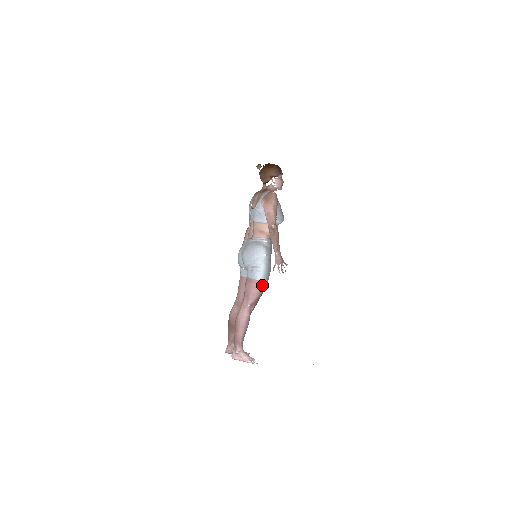
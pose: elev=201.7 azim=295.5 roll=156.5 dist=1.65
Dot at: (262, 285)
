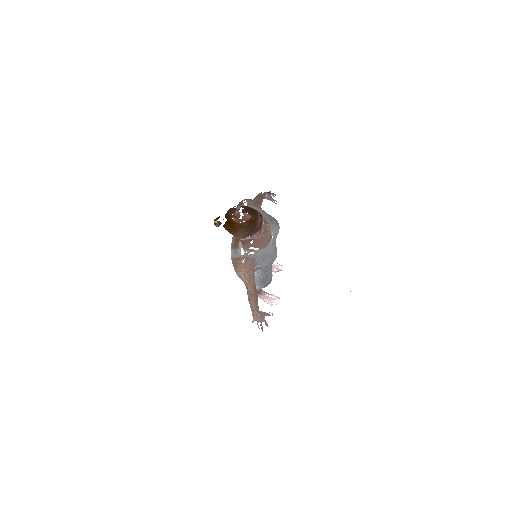
Dot at: occluded
